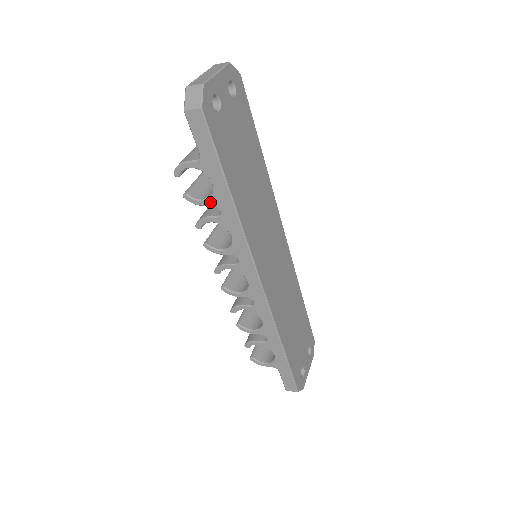
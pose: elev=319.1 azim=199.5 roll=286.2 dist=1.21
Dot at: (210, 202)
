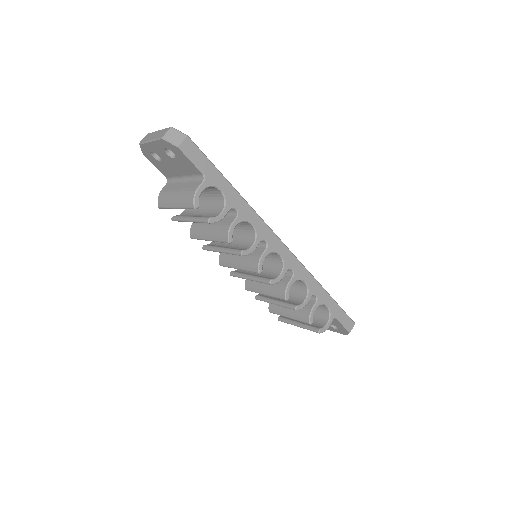
Dot at: (227, 208)
